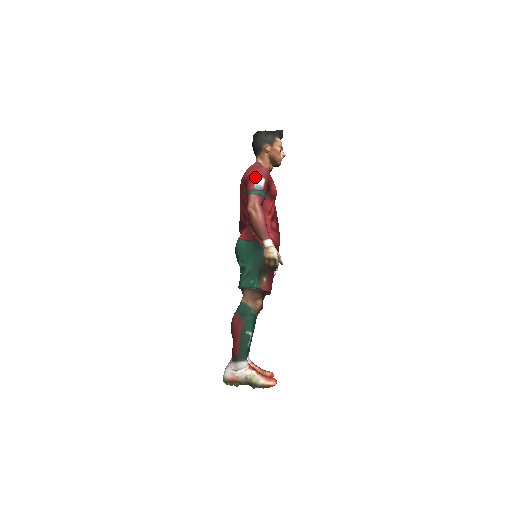
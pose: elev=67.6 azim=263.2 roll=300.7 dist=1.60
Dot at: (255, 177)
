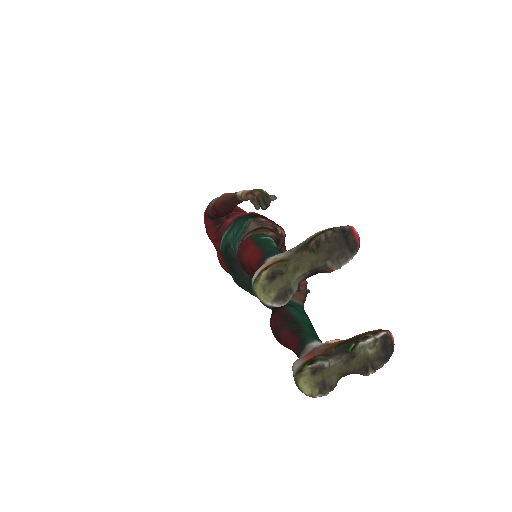
Dot at: occluded
